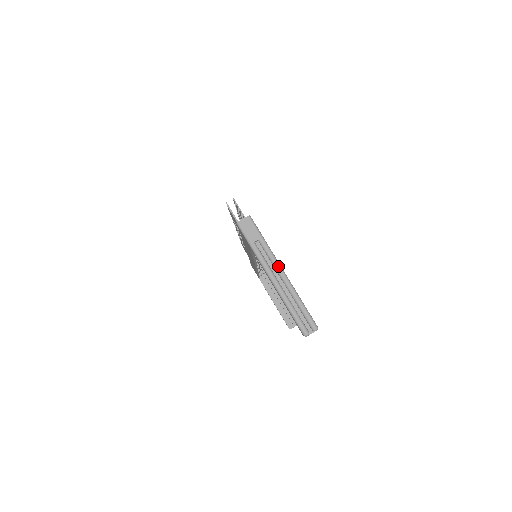
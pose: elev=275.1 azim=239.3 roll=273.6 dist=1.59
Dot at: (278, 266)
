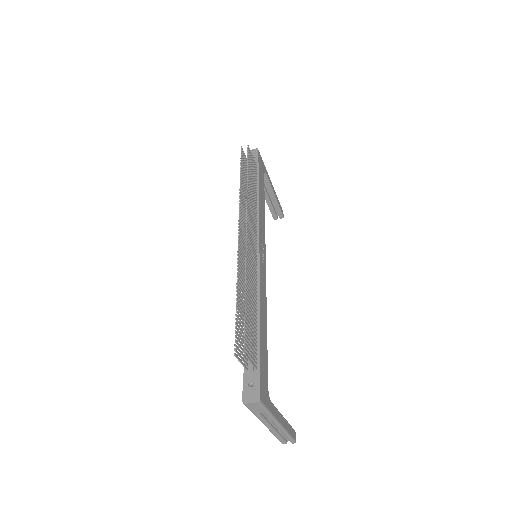
Dot at: (276, 423)
